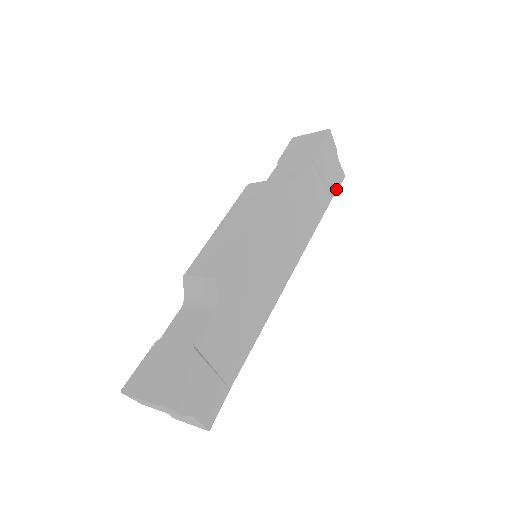
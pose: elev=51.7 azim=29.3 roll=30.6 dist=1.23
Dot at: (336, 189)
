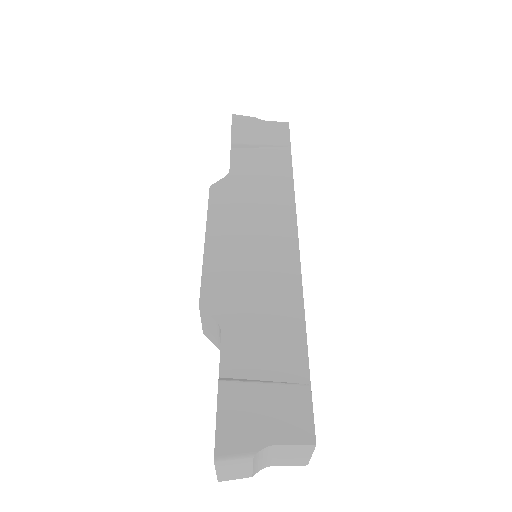
Dot at: (288, 139)
